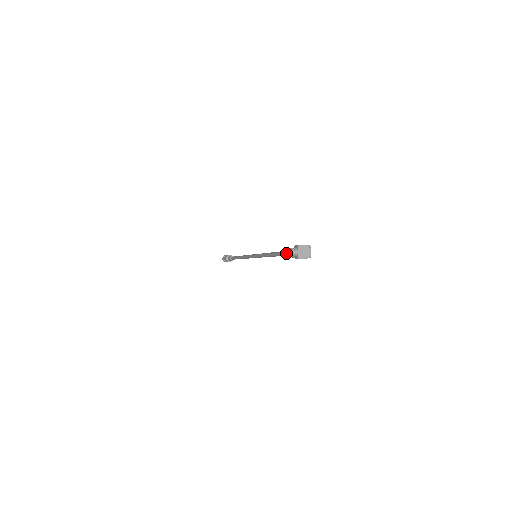
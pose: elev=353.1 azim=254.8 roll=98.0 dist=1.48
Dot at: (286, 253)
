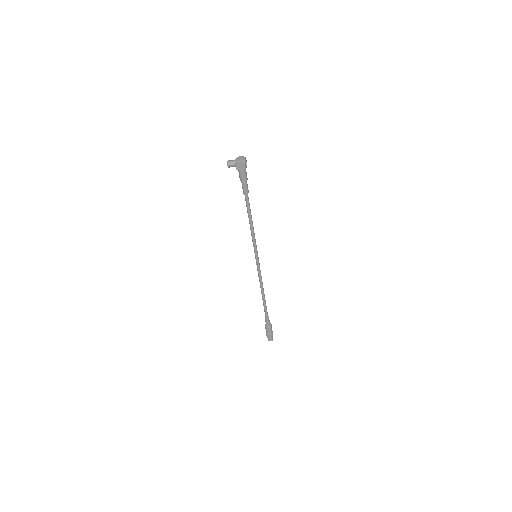
Dot at: (227, 162)
